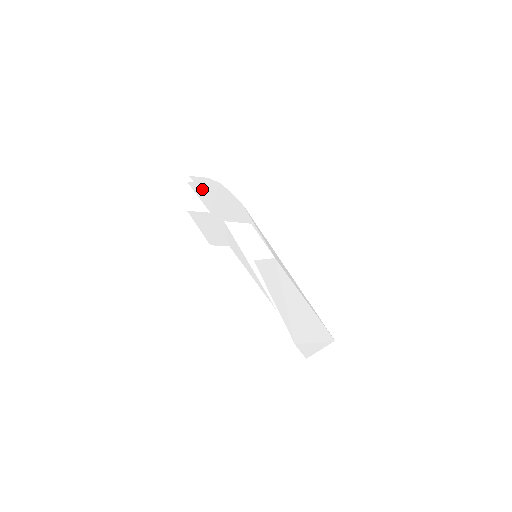
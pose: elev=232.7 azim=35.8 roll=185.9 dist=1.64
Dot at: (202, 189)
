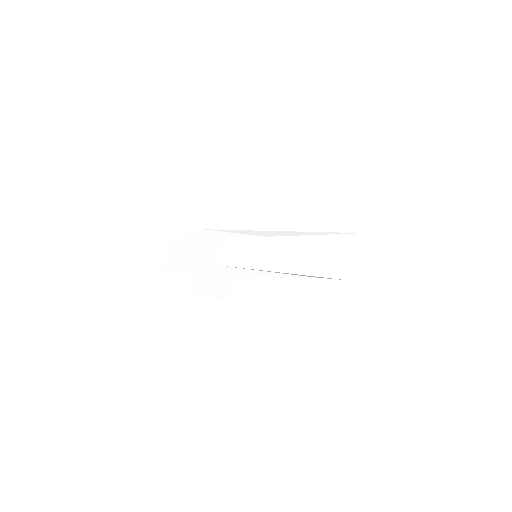
Dot at: (173, 263)
